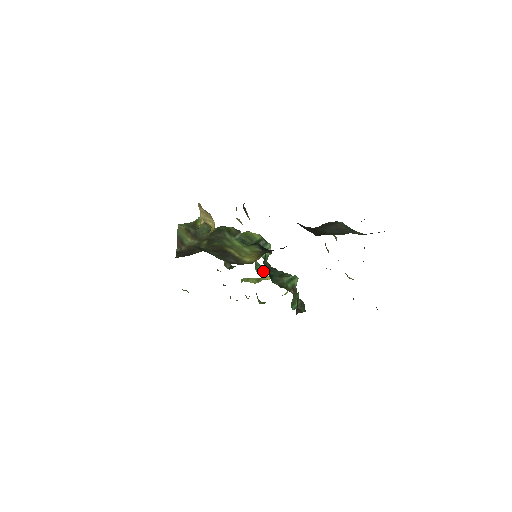
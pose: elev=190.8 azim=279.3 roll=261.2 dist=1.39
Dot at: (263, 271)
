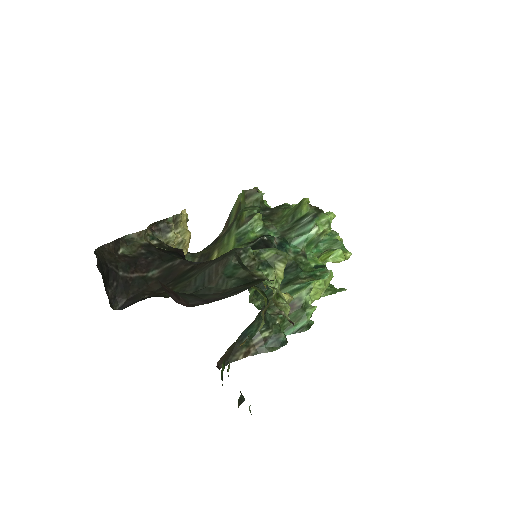
Dot at: (320, 255)
